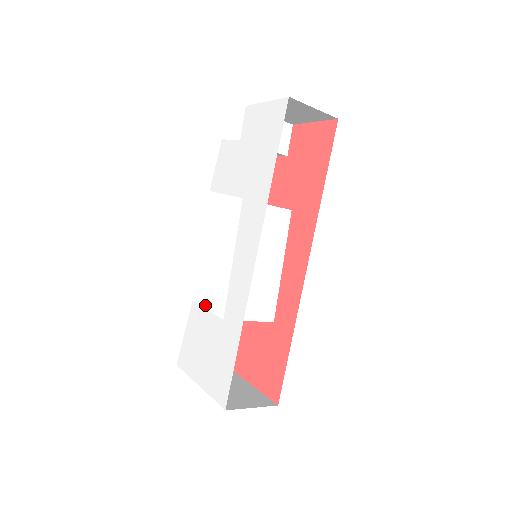
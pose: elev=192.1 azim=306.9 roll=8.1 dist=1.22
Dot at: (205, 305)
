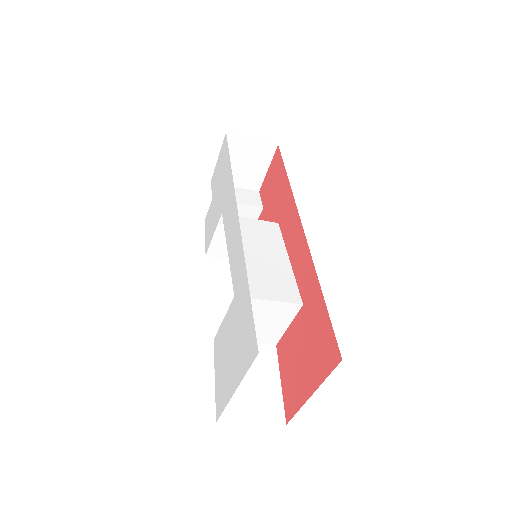
Dot at: occluded
